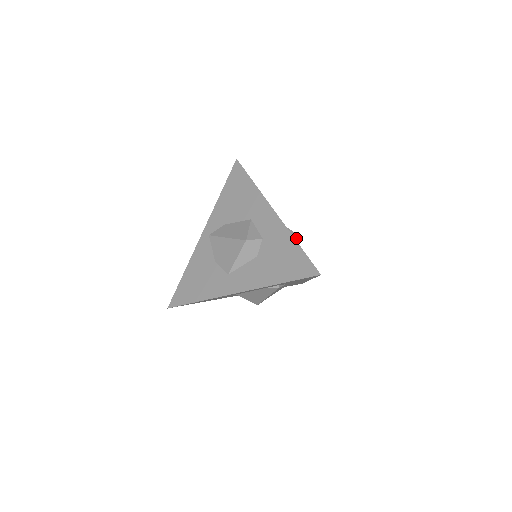
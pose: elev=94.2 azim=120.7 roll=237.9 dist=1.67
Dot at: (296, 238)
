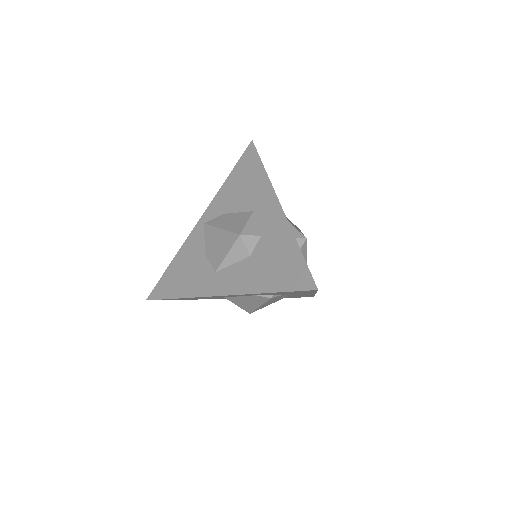
Dot at: (303, 241)
